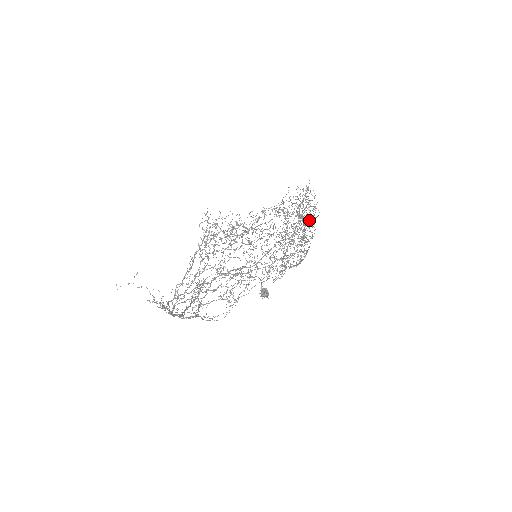
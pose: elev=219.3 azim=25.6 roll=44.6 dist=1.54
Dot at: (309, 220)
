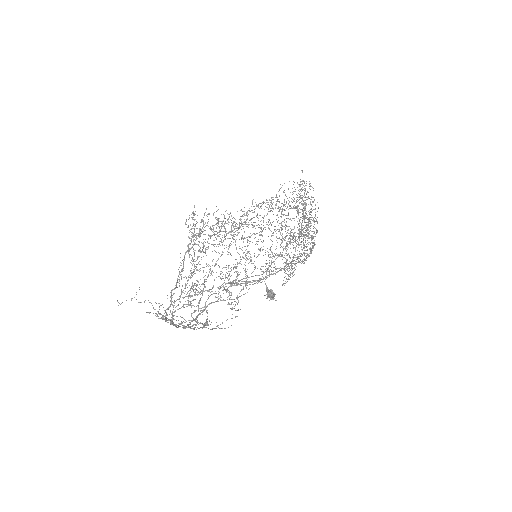
Dot at: (309, 214)
